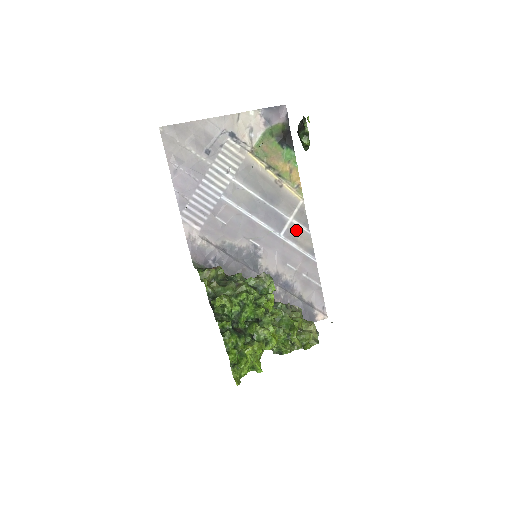
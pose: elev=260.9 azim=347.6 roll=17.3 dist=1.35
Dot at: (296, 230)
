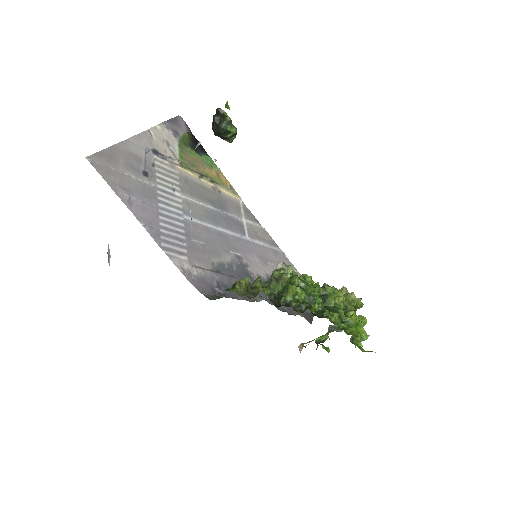
Dot at: (253, 229)
